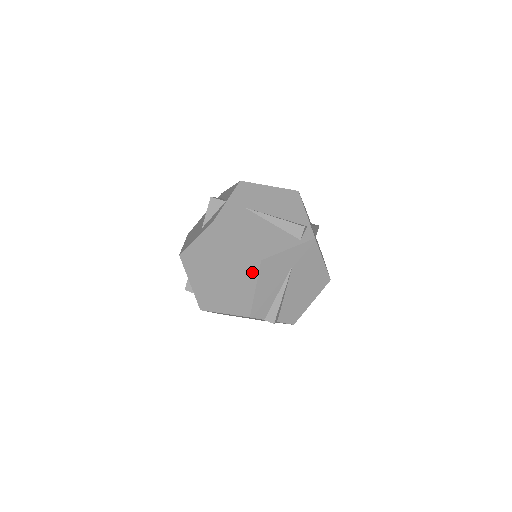
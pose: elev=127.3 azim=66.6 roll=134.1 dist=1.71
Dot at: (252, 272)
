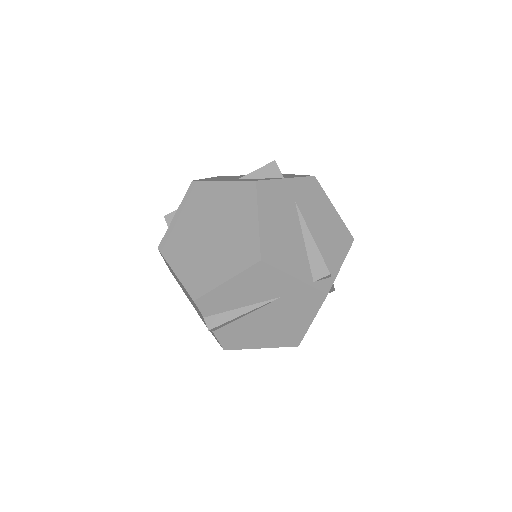
Dot at: (241, 262)
